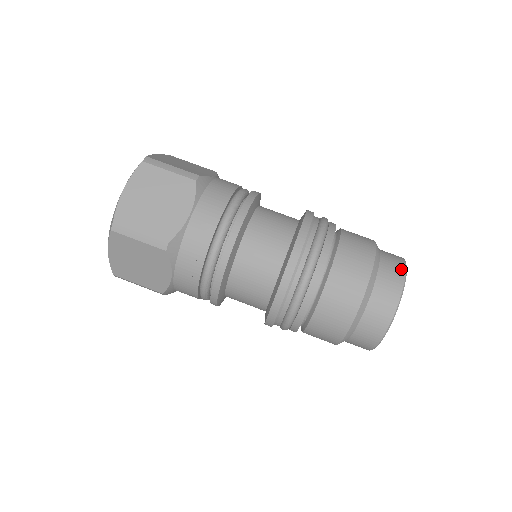
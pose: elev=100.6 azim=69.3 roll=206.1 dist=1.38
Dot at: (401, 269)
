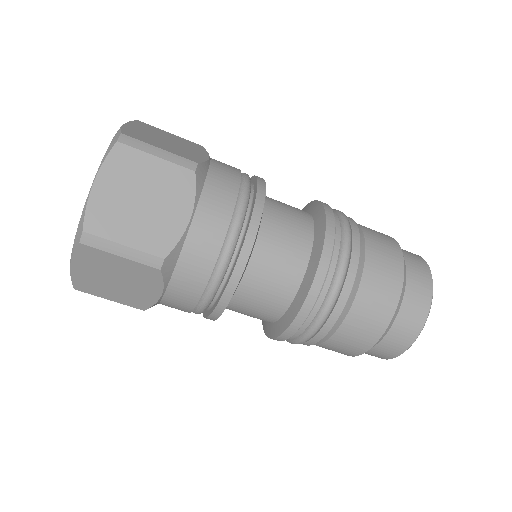
Dot at: (413, 334)
